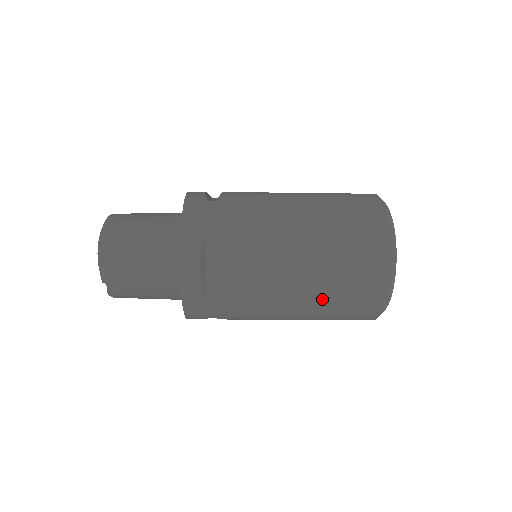
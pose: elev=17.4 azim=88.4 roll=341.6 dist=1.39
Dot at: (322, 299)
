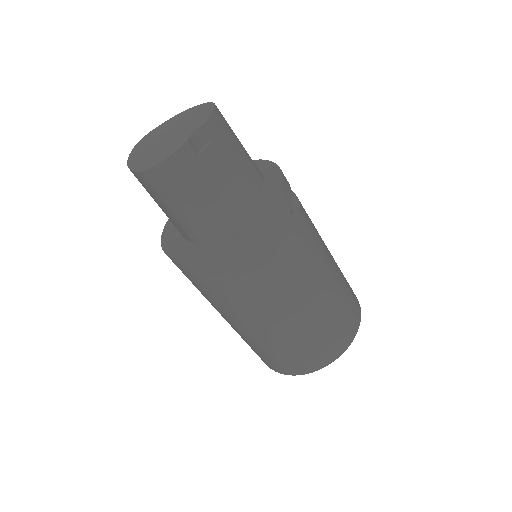
Dot at: (338, 289)
